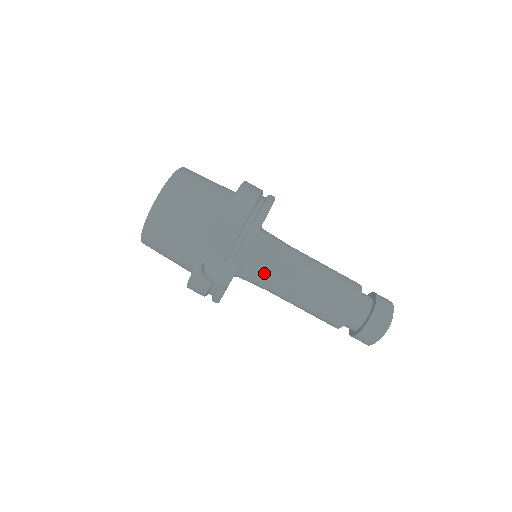
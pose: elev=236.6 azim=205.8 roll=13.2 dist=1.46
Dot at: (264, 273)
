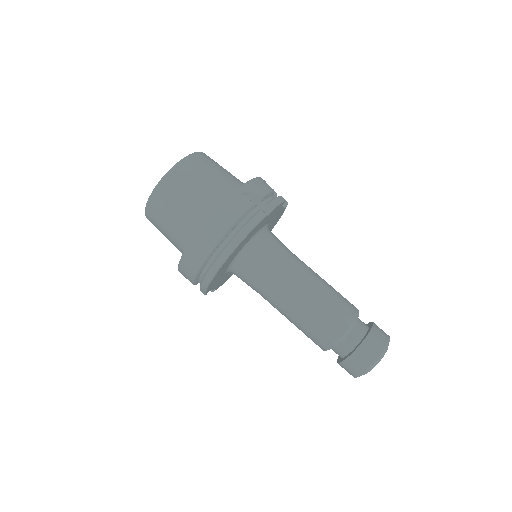
Dot at: occluded
